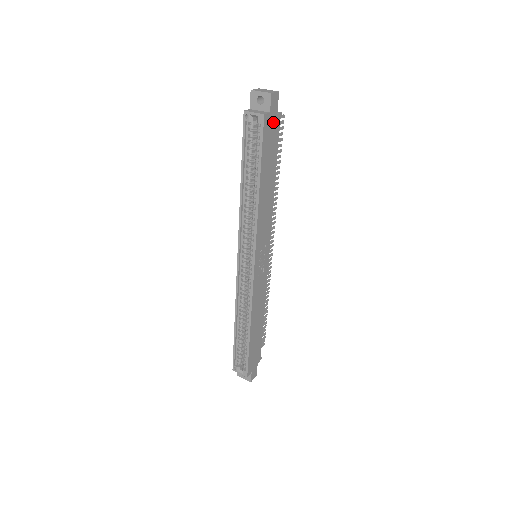
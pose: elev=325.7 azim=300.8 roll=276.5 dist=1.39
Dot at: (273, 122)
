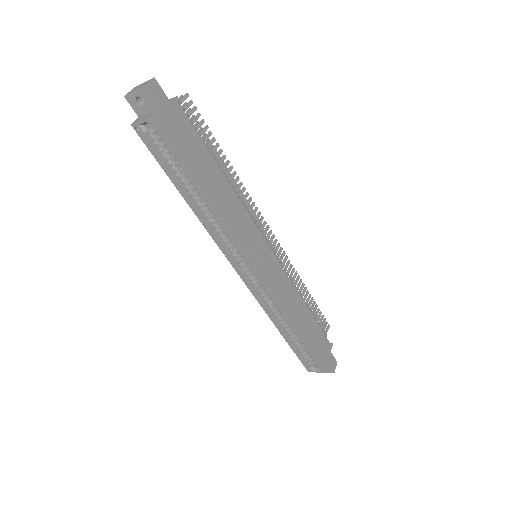
Dot at: (171, 115)
